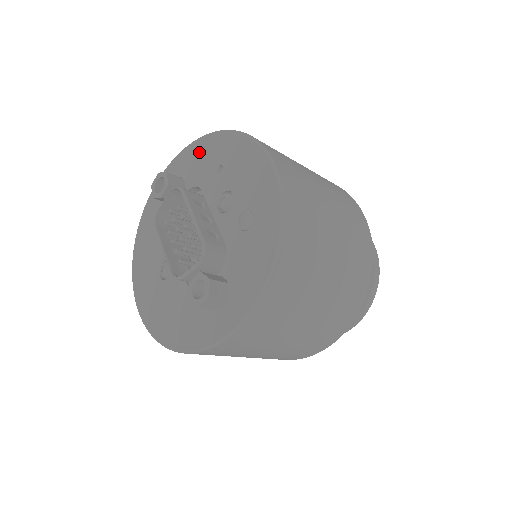
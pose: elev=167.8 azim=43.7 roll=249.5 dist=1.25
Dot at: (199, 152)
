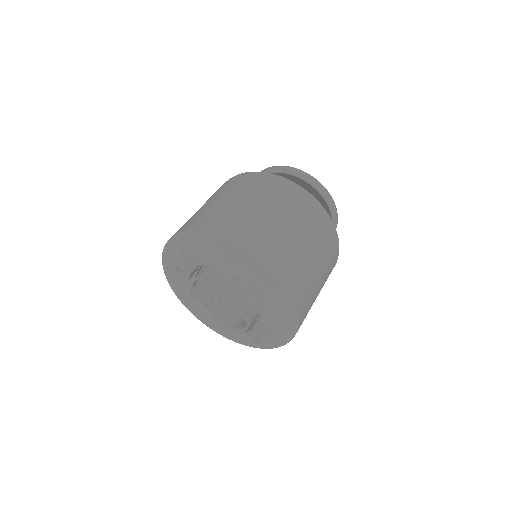
Dot at: (198, 244)
